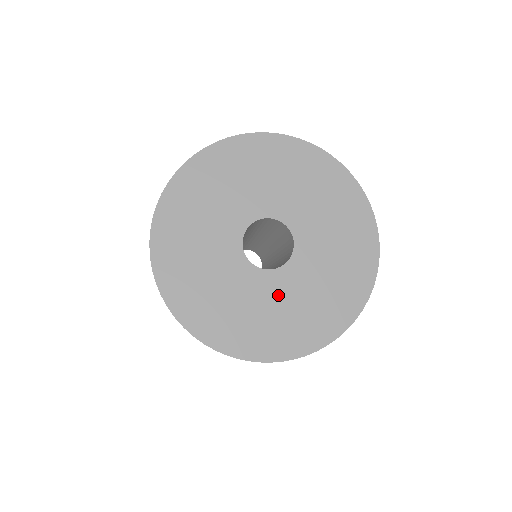
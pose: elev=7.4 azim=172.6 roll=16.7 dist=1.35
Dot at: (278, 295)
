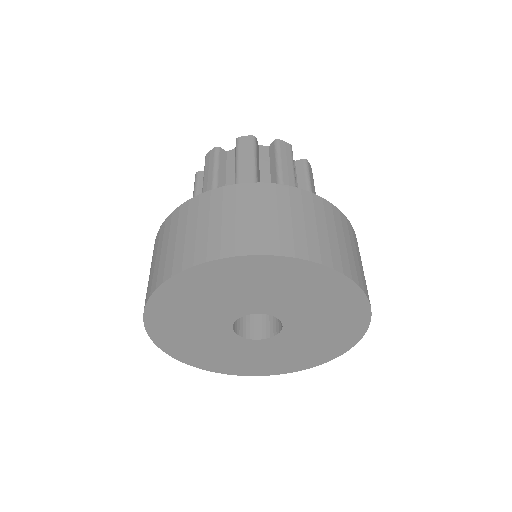
Dot at: (297, 341)
